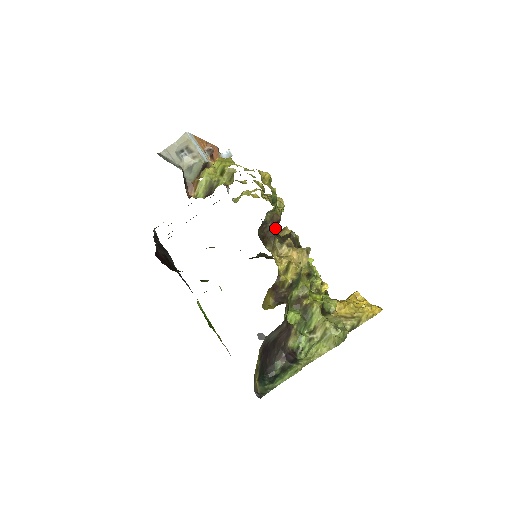
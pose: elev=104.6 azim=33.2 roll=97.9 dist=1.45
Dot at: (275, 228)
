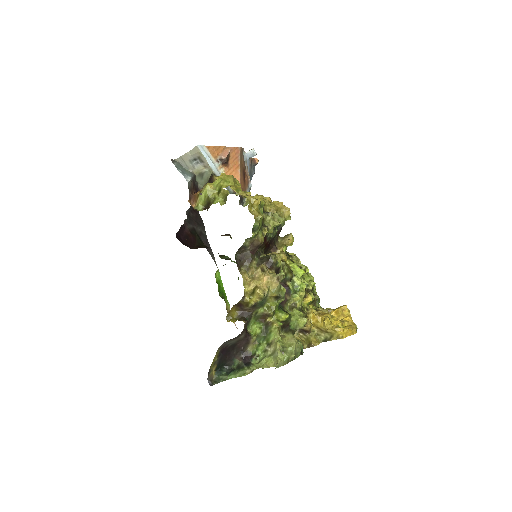
Dot at: (255, 251)
